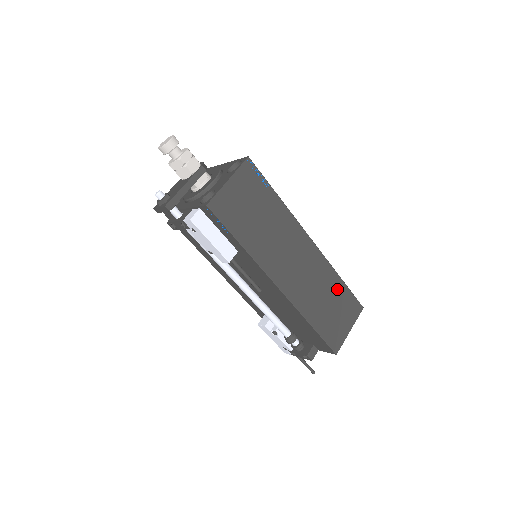
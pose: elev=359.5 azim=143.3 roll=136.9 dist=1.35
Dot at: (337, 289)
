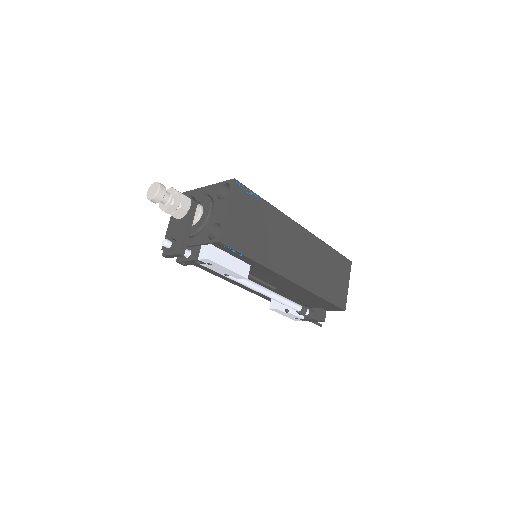
Dot at: (330, 257)
